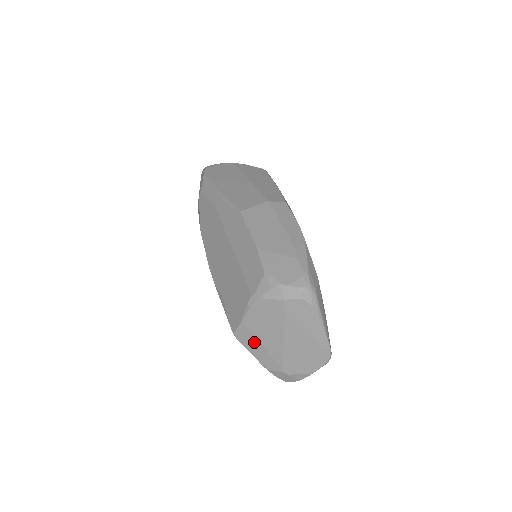
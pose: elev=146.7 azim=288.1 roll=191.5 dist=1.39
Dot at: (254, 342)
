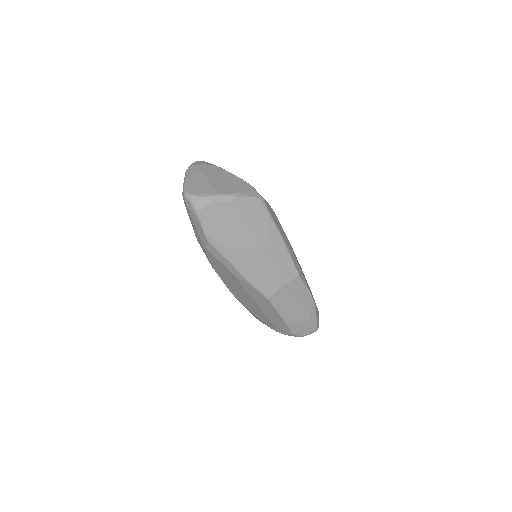
Dot at: occluded
